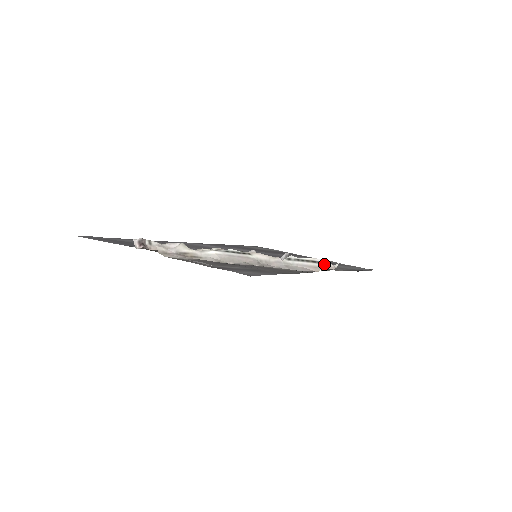
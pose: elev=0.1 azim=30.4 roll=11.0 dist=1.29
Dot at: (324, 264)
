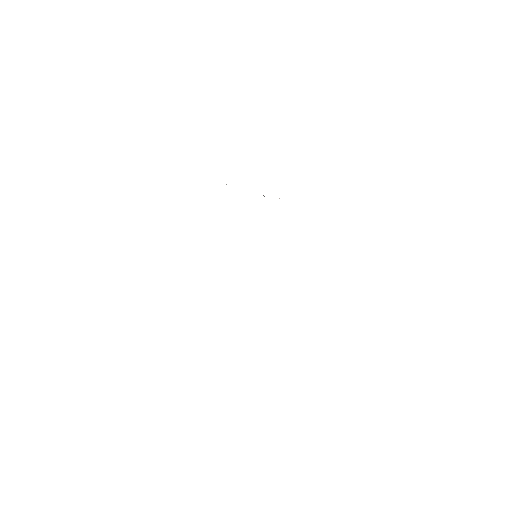
Dot at: occluded
